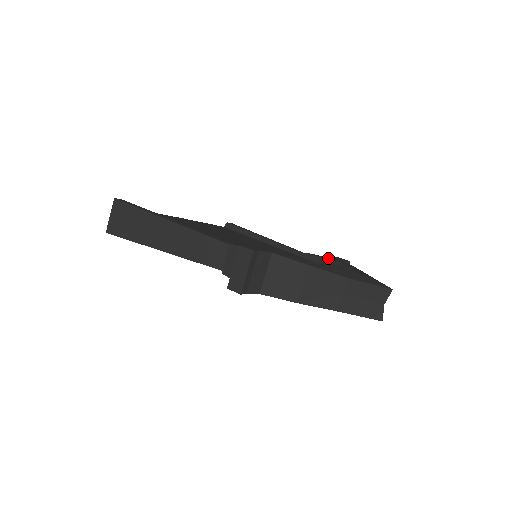
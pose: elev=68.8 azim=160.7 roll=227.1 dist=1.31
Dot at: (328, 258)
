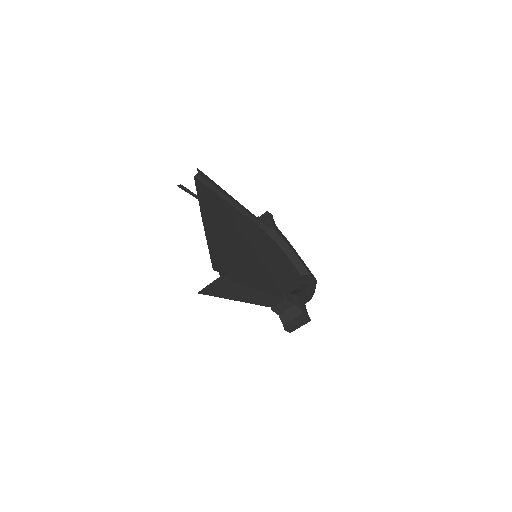
Dot at: (277, 234)
